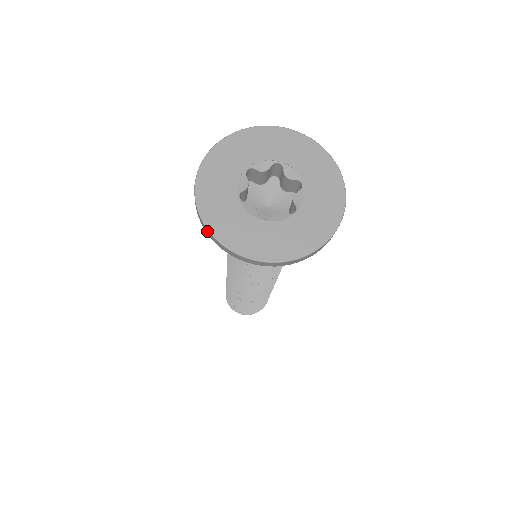
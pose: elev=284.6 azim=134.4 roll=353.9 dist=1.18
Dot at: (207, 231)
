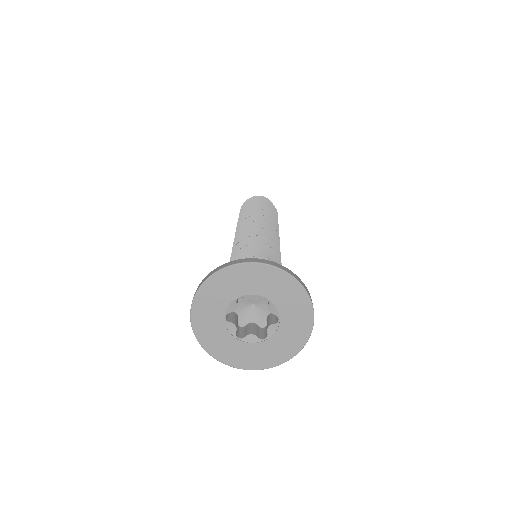
Dot at: (240, 367)
